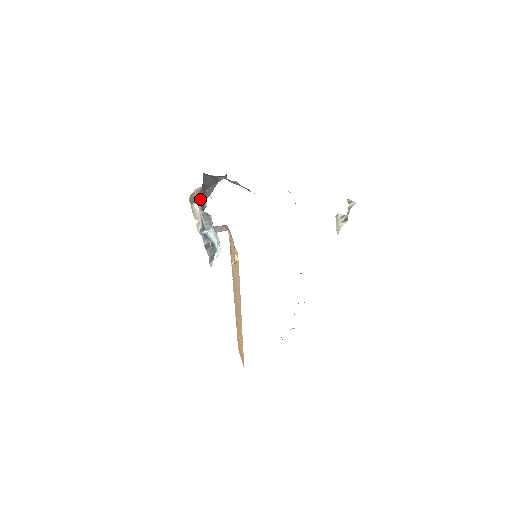
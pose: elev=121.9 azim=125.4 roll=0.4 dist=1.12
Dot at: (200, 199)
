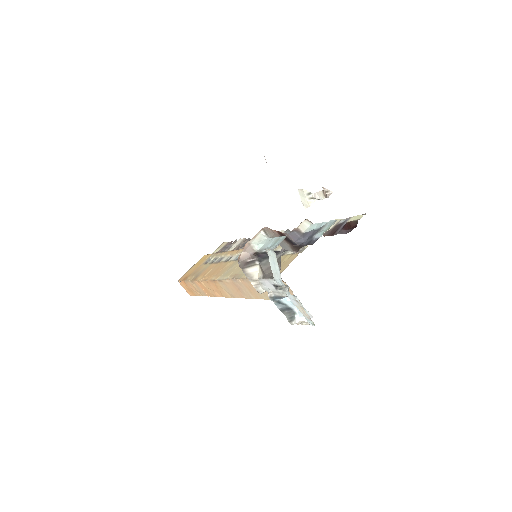
Dot at: occluded
